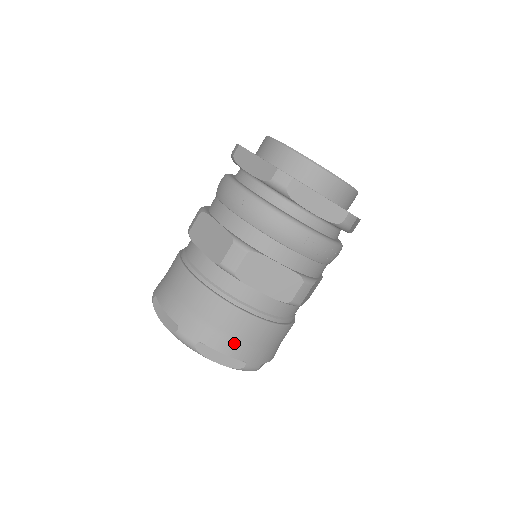
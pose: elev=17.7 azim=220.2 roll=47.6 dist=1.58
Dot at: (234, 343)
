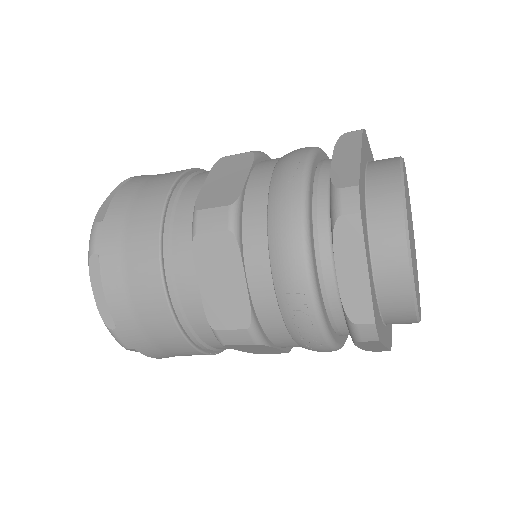
Dot at: (124, 296)
